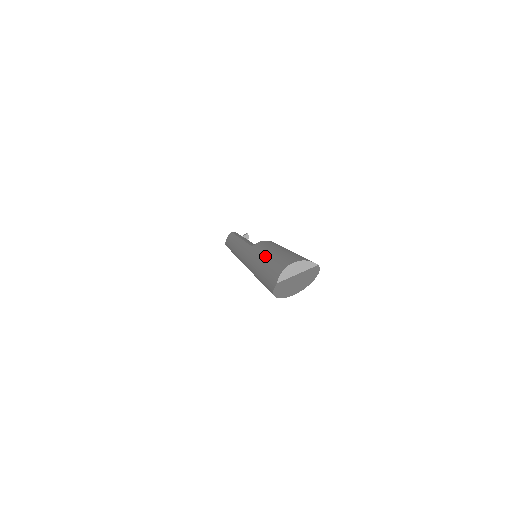
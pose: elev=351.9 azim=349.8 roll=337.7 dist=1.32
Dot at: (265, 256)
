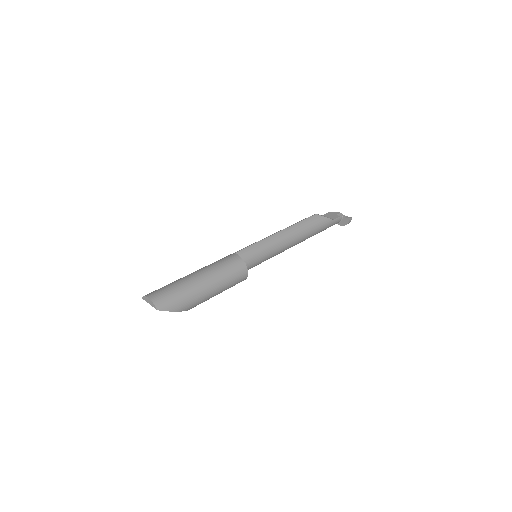
Dot at: (191, 273)
